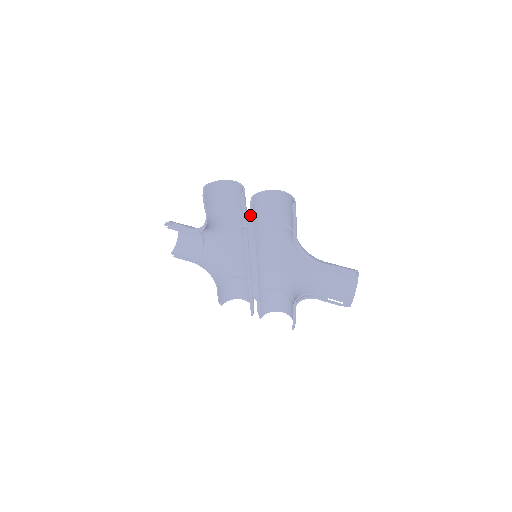
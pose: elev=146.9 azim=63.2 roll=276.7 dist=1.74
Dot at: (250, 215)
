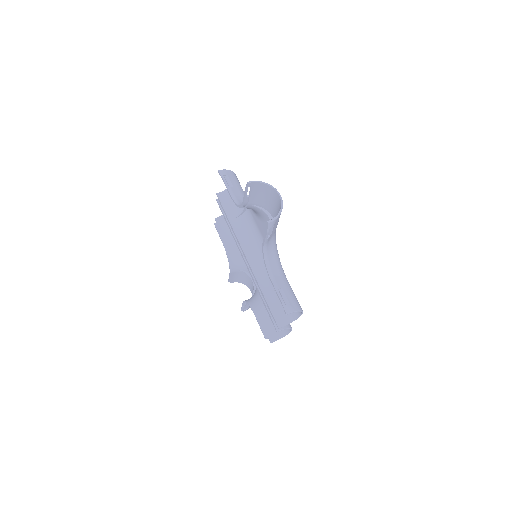
Dot at: (223, 211)
